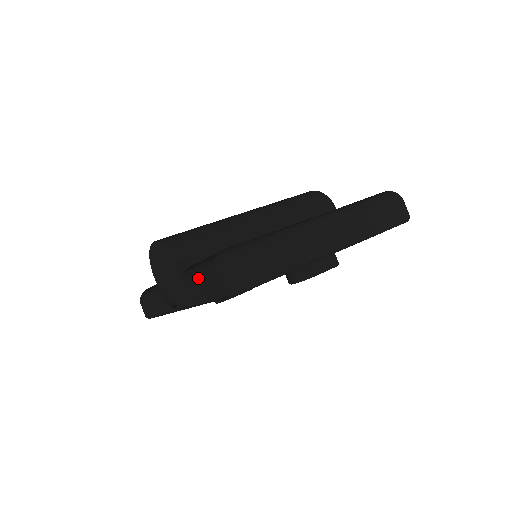
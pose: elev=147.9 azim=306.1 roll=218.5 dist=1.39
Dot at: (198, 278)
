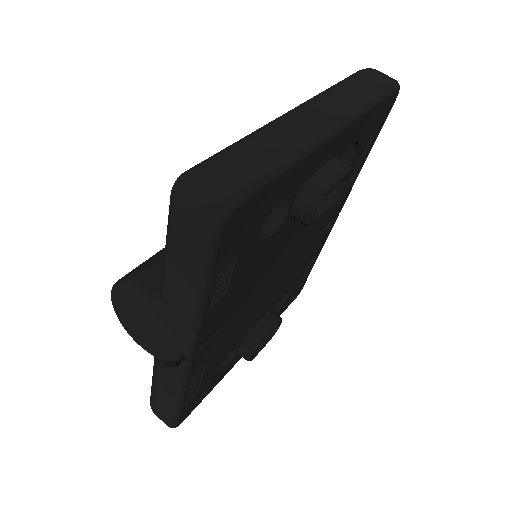
Dot at: (171, 259)
